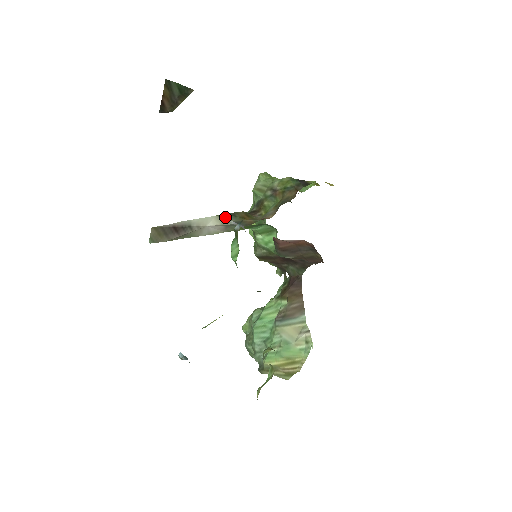
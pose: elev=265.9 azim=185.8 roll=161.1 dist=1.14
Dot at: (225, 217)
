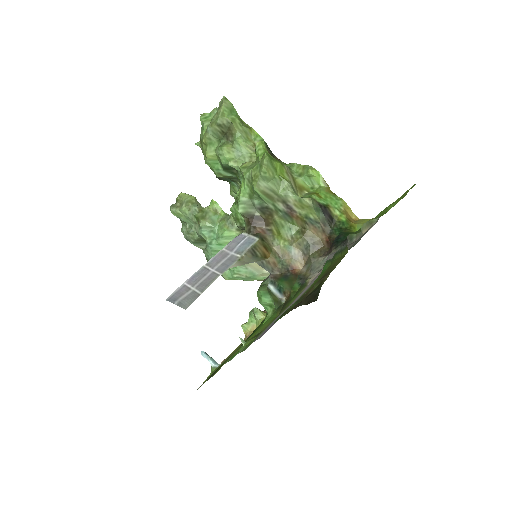
Dot at: (247, 259)
